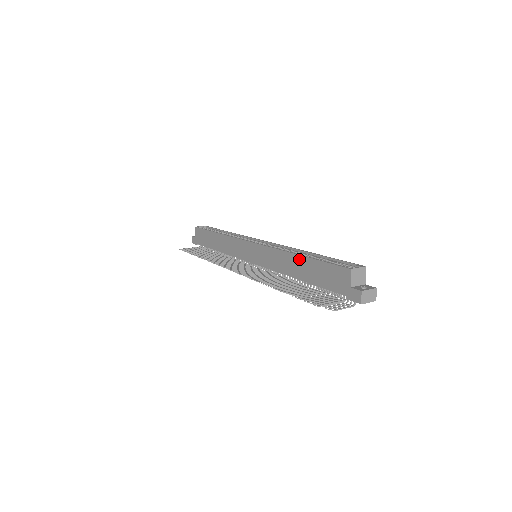
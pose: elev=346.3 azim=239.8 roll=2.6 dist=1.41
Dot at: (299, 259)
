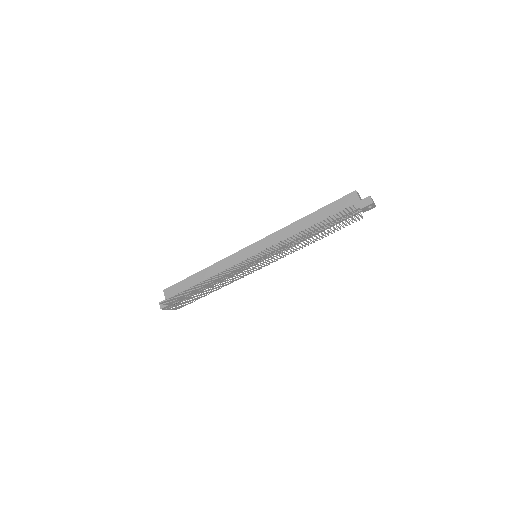
Dot at: (308, 218)
